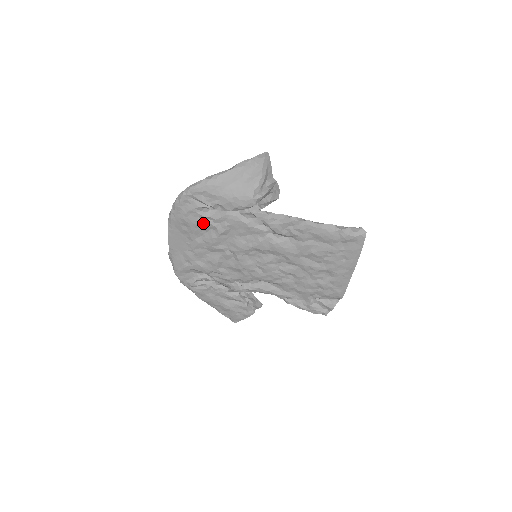
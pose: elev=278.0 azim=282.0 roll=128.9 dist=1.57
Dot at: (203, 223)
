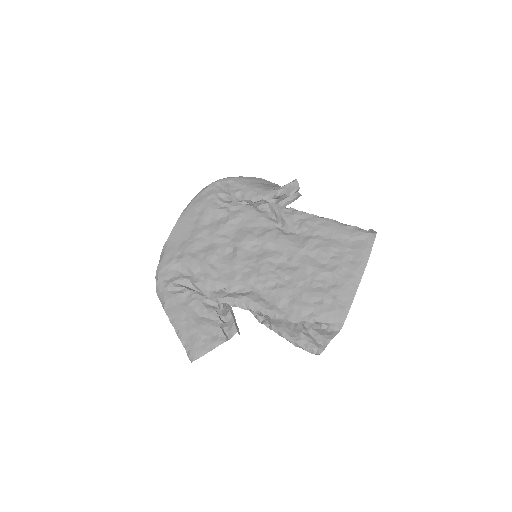
Dot at: (218, 208)
